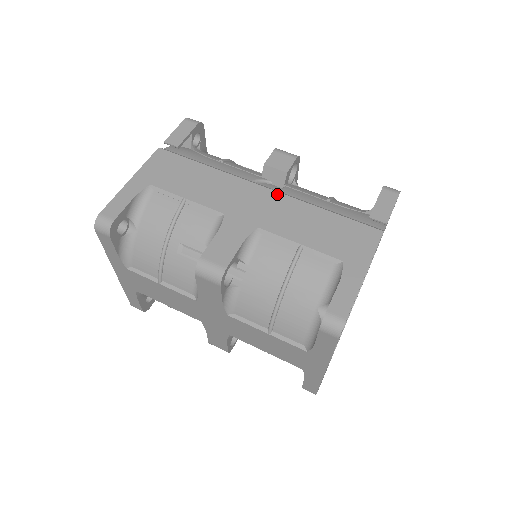
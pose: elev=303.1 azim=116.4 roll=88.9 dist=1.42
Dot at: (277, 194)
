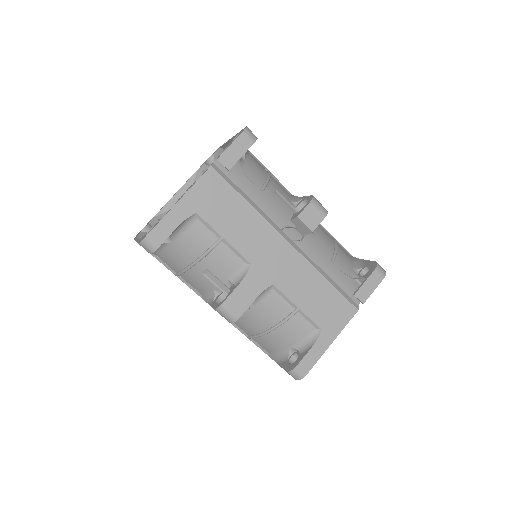
Dot at: (297, 254)
